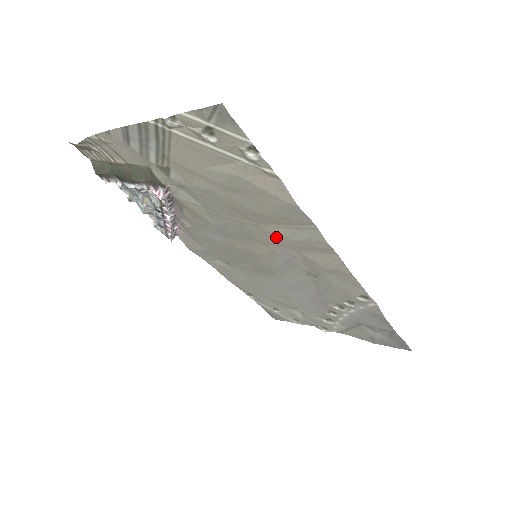
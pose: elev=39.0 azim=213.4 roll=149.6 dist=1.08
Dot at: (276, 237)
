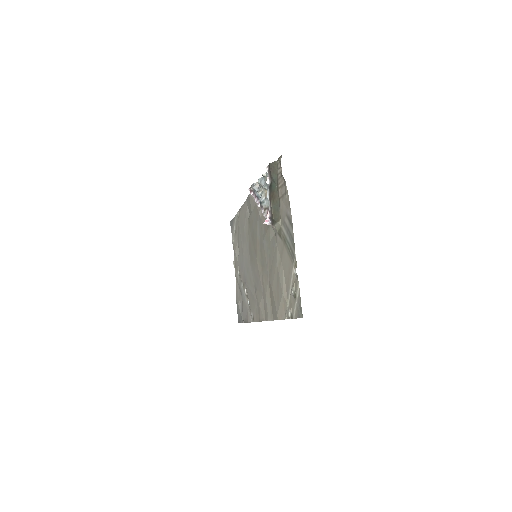
Dot at: (266, 286)
